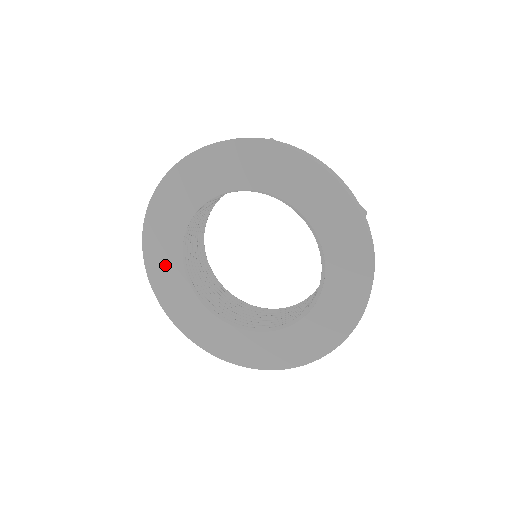
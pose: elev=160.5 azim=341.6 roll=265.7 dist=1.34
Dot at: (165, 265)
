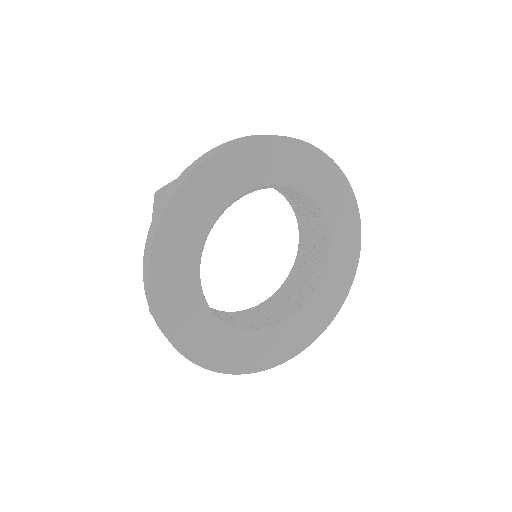
Dot at: (234, 351)
